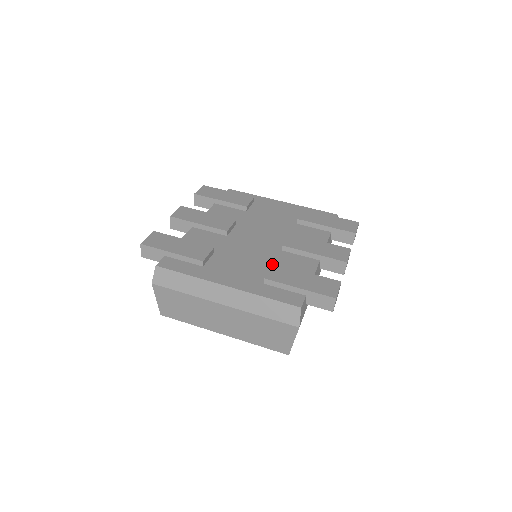
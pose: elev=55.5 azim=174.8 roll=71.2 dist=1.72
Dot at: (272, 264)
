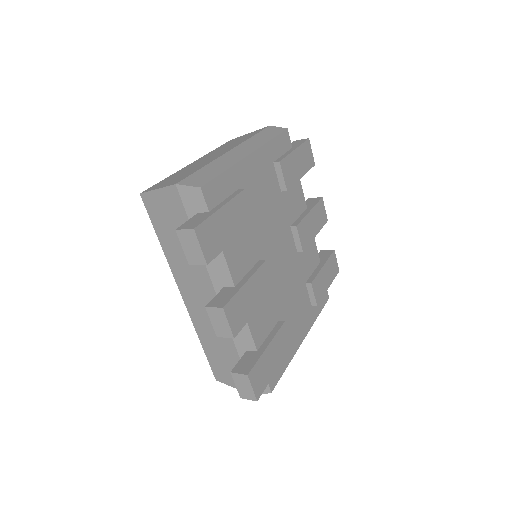
Dot at: (312, 285)
